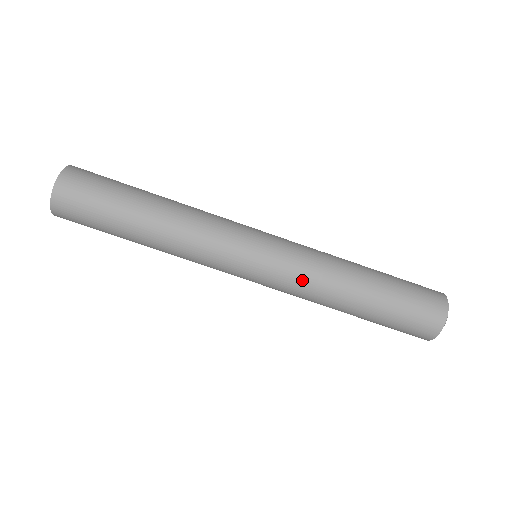
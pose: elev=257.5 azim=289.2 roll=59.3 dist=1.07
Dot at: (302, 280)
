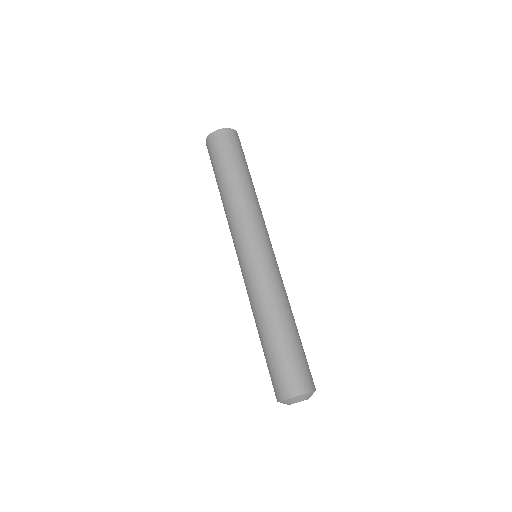
Dot at: (252, 288)
